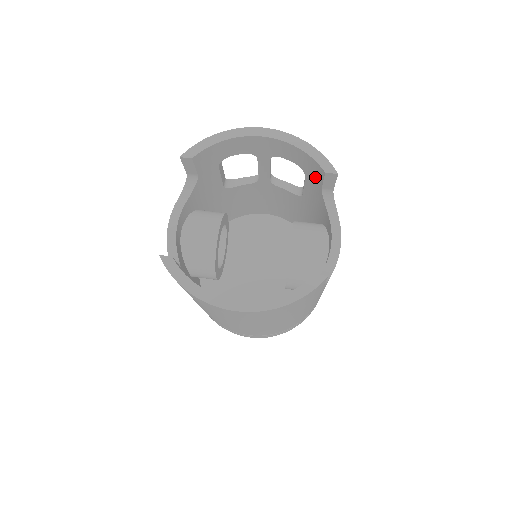
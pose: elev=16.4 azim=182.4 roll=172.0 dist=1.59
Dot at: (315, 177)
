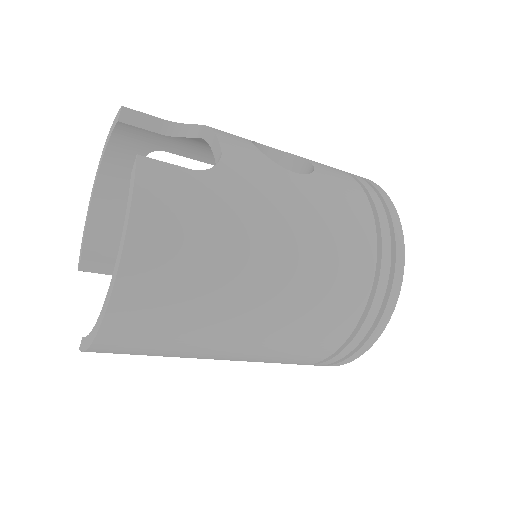
Dot at: (150, 138)
